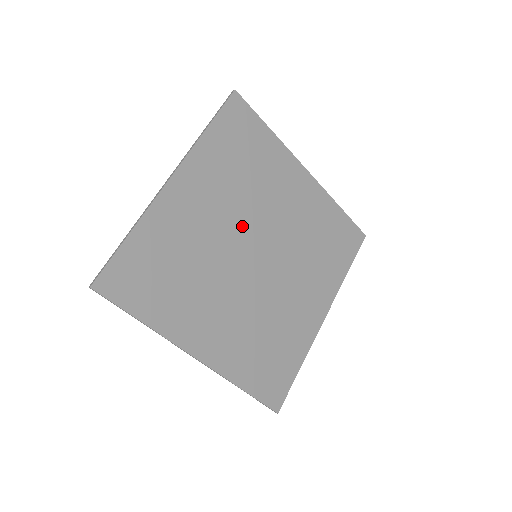
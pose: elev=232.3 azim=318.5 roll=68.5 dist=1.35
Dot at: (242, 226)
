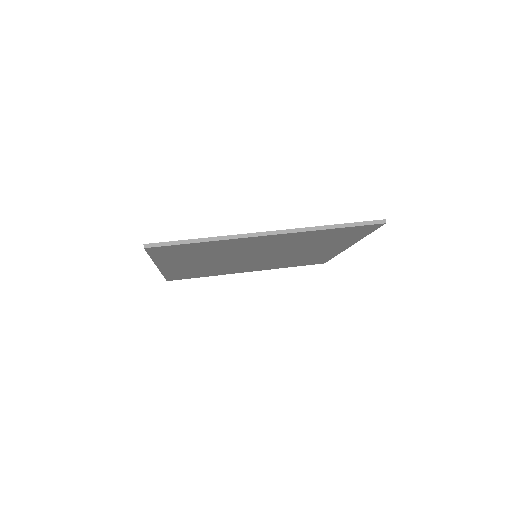
Dot at: (271, 251)
